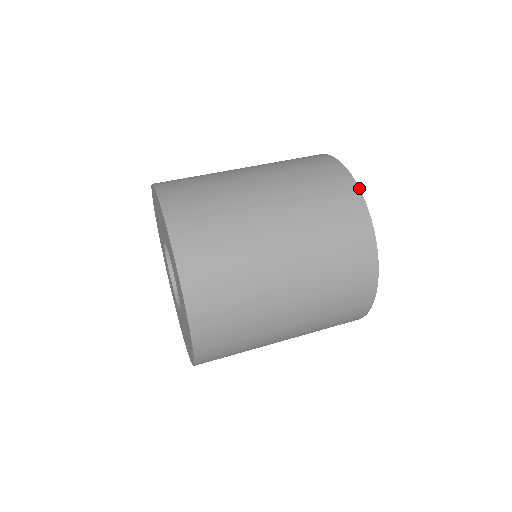
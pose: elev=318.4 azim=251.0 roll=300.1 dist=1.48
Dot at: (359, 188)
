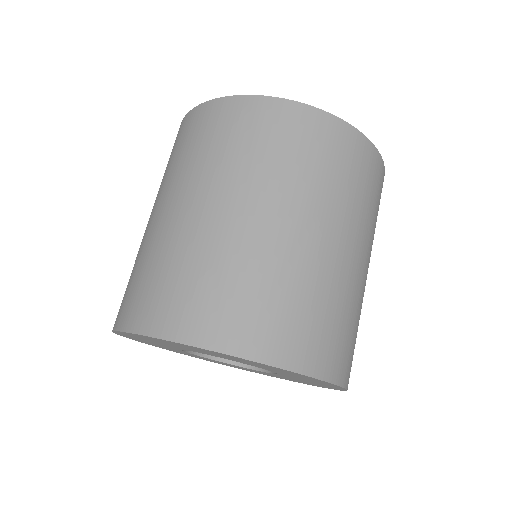
Dot at: occluded
